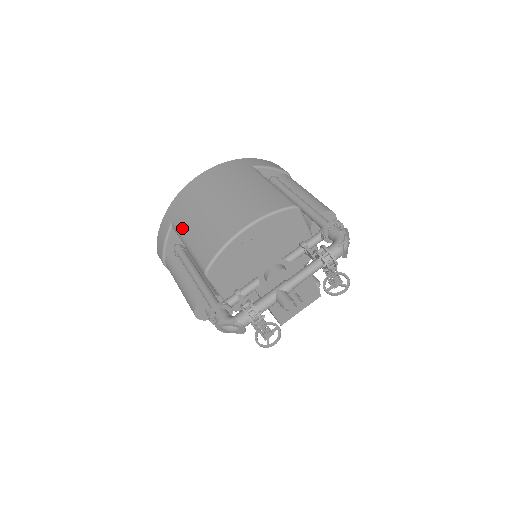
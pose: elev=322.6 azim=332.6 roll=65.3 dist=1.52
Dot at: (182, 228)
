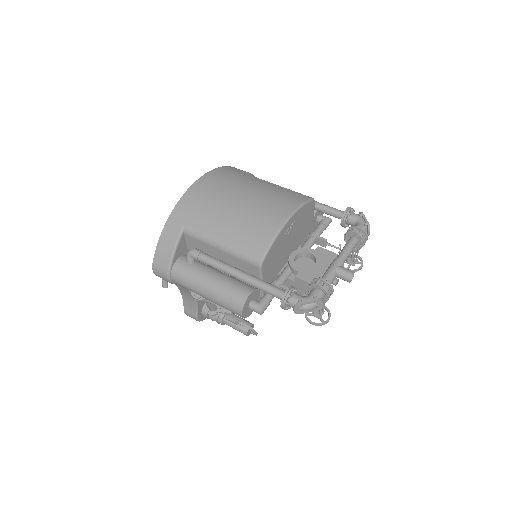
Dot at: (205, 229)
